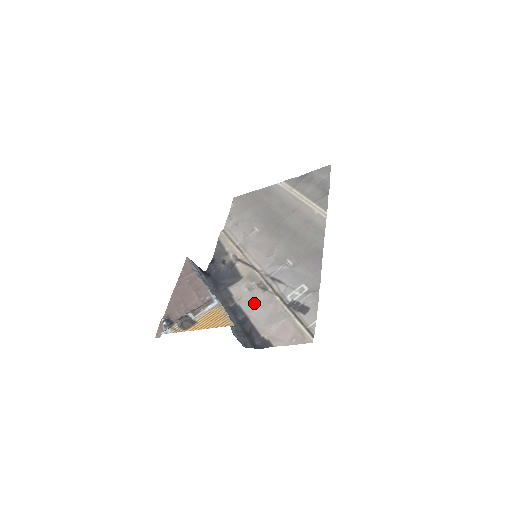
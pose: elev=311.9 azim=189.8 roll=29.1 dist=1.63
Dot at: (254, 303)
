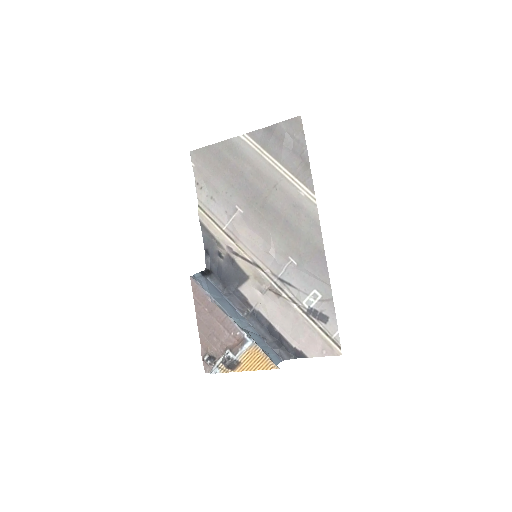
Dot at: (273, 310)
